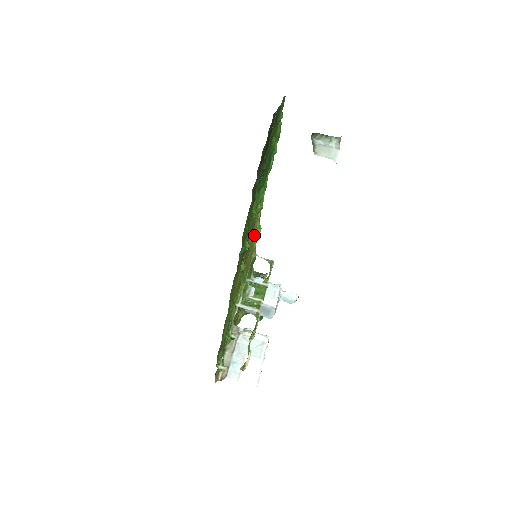
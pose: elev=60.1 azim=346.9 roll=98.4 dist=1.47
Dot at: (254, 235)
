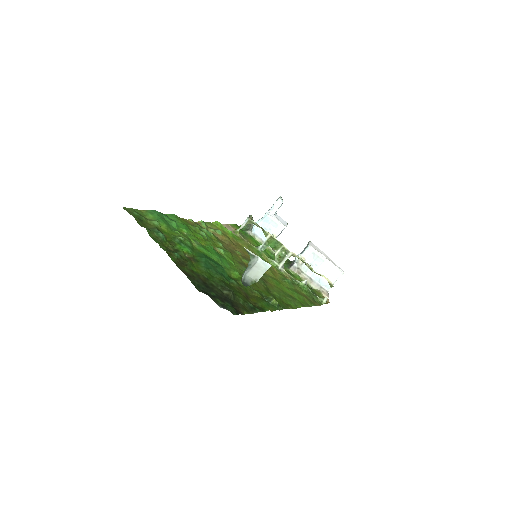
Dot at: (228, 239)
